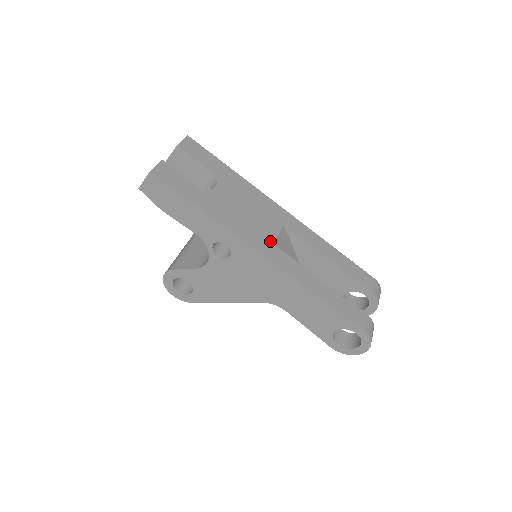
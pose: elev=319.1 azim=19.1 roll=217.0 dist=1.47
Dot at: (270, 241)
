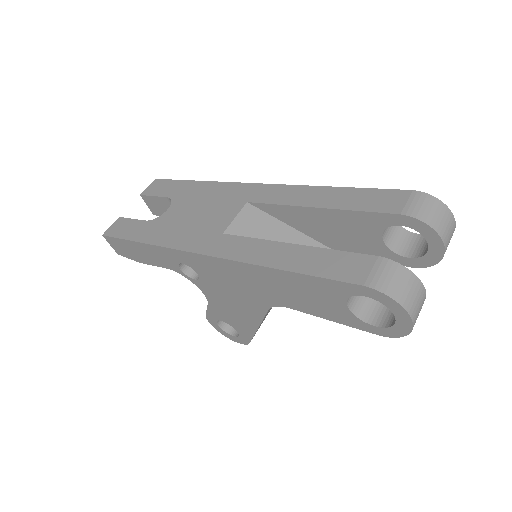
Dot at: (219, 232)
